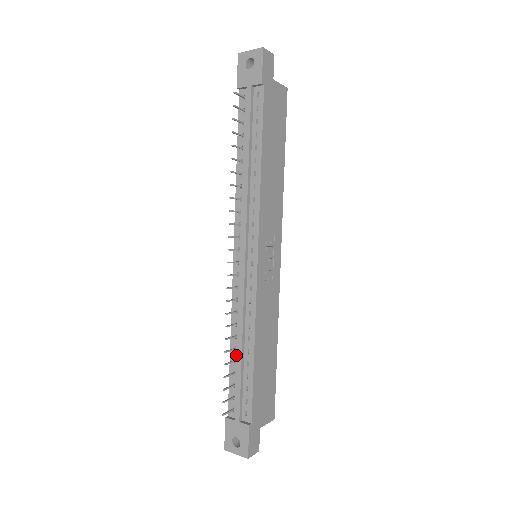
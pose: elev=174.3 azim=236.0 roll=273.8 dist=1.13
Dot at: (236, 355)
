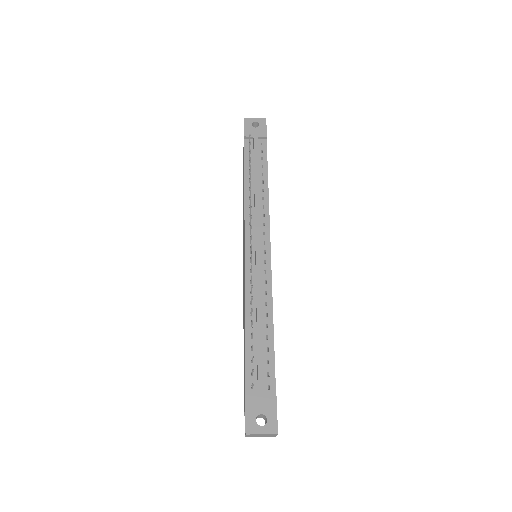
Dot at: (253, 332)
